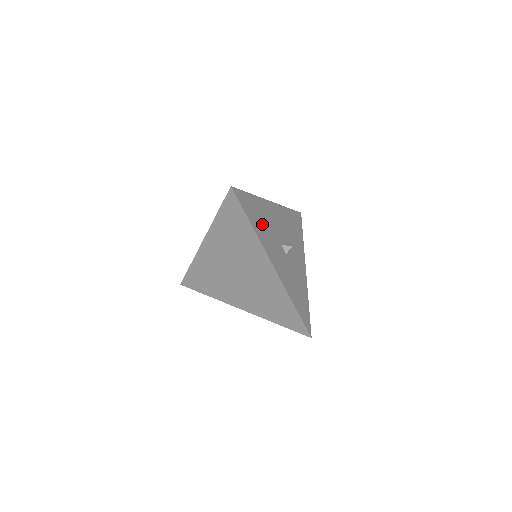
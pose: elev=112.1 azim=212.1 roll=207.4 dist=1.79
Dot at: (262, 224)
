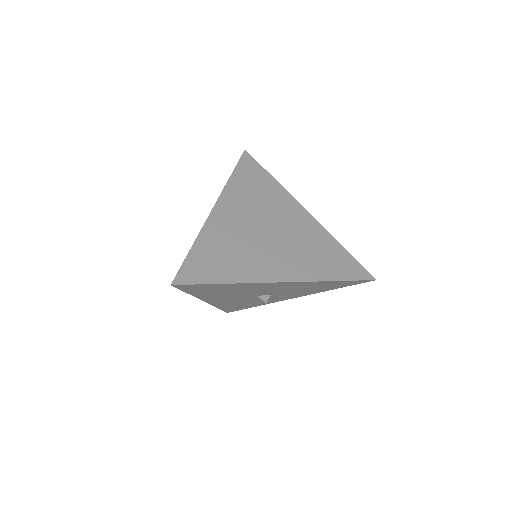
Dot at: occluded
